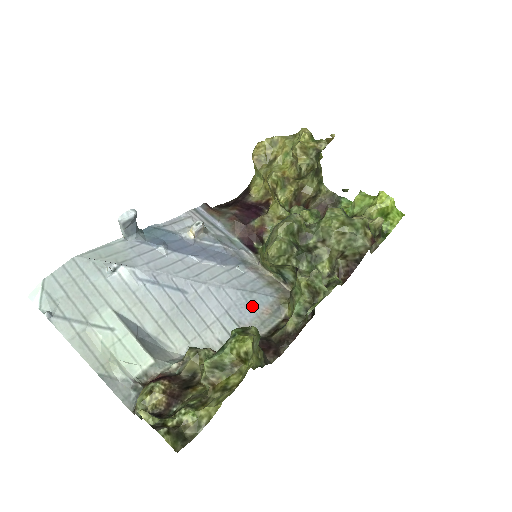
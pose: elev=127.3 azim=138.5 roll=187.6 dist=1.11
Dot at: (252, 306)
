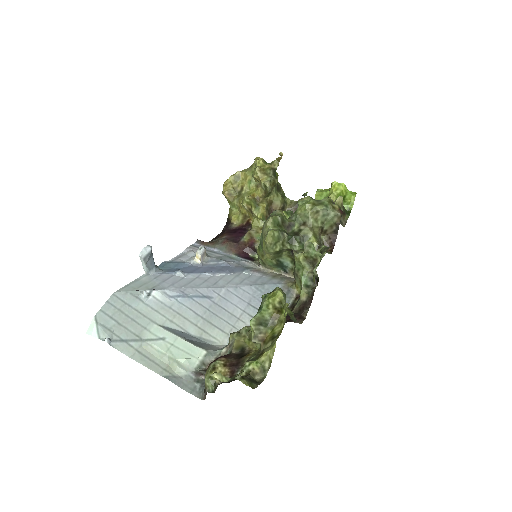
Dot at: occluded
